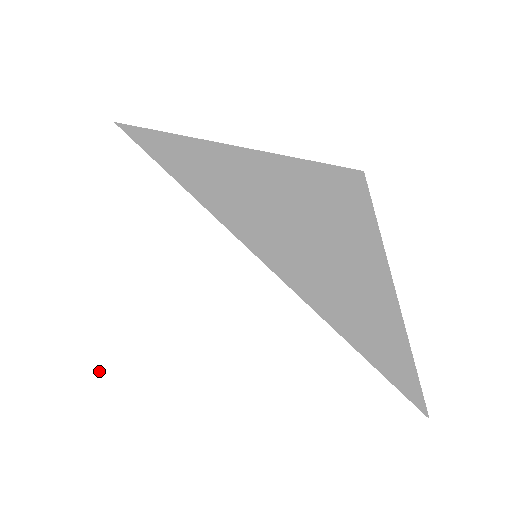
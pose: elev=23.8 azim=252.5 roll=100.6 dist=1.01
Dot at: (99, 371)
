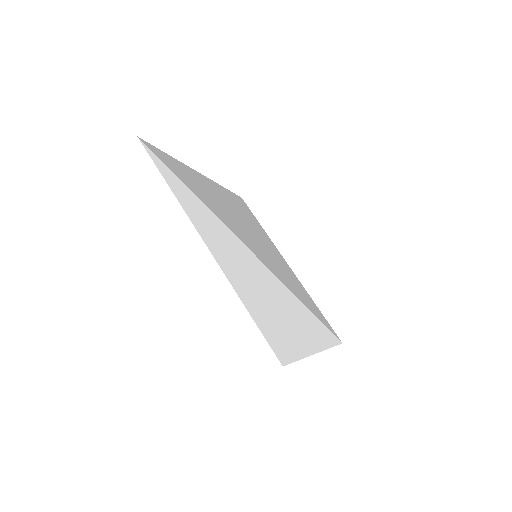
Dot at: (274, 338)
